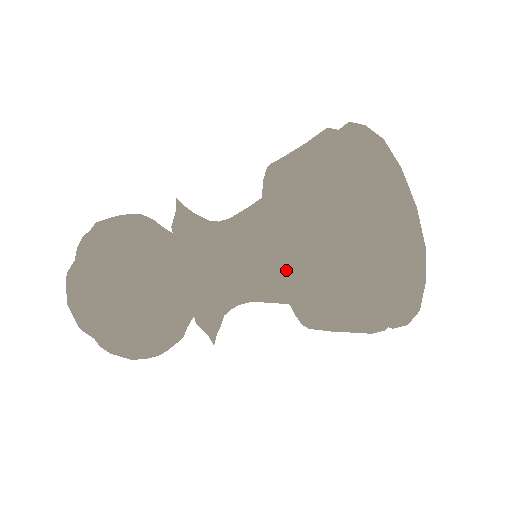
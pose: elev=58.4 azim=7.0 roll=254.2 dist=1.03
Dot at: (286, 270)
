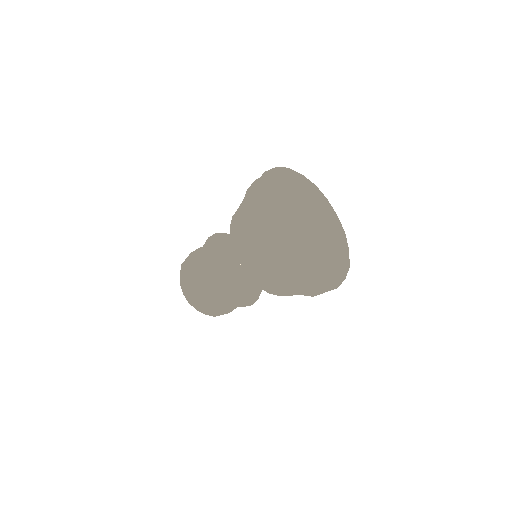
Dot at: occluded
